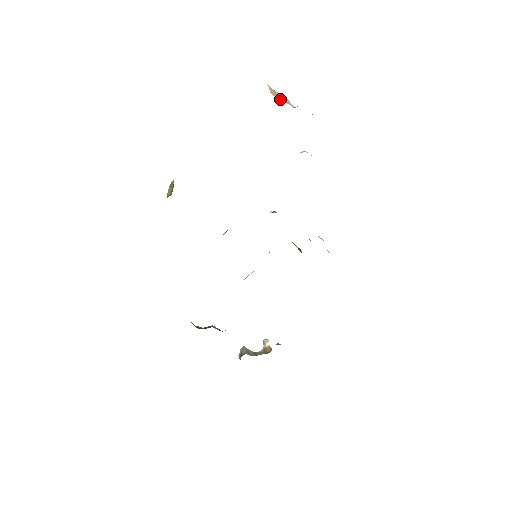
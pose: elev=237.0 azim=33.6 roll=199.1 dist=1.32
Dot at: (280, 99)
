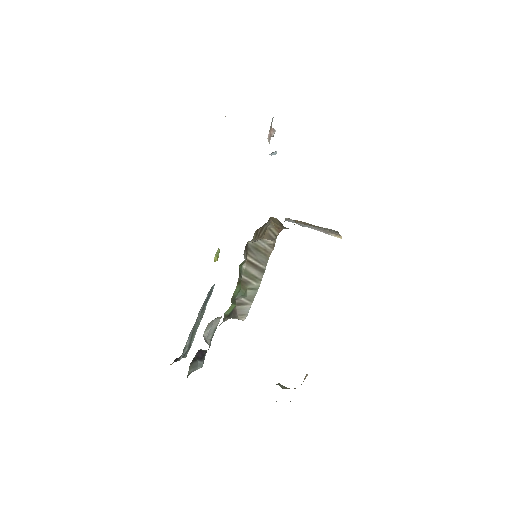
Dot at: occluded
